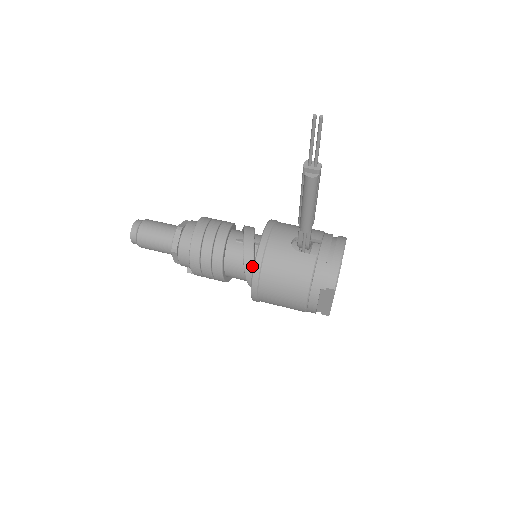
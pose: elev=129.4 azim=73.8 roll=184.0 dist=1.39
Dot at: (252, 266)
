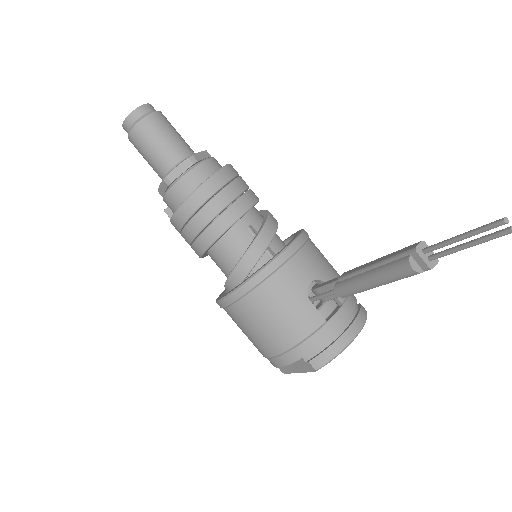
Dot at: (245, 273)
